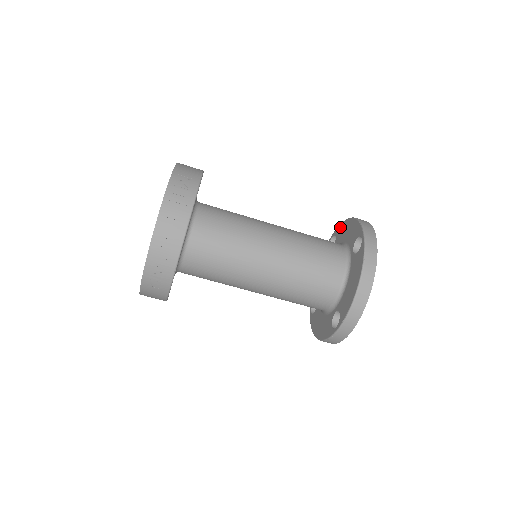
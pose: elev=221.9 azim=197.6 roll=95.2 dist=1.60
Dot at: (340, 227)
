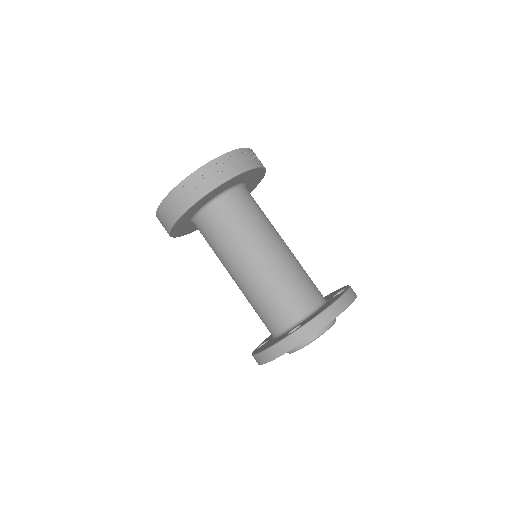
Dot at: occluded
